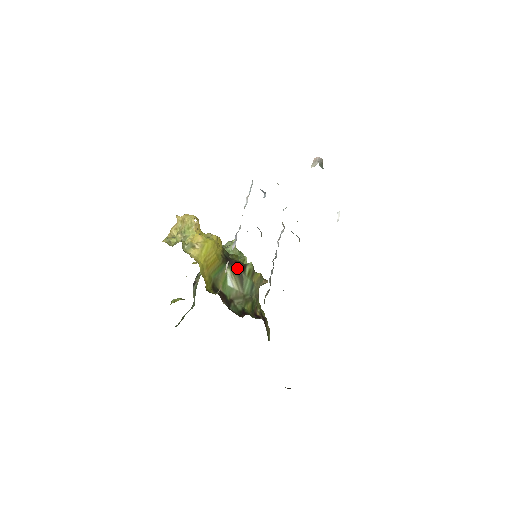
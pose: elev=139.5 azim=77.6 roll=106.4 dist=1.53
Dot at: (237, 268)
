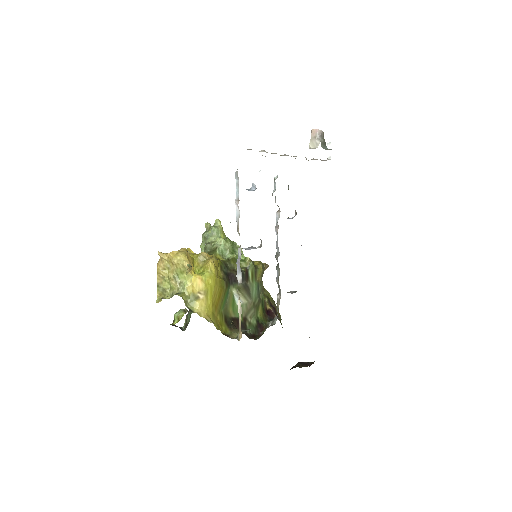
Dot at: occluded
